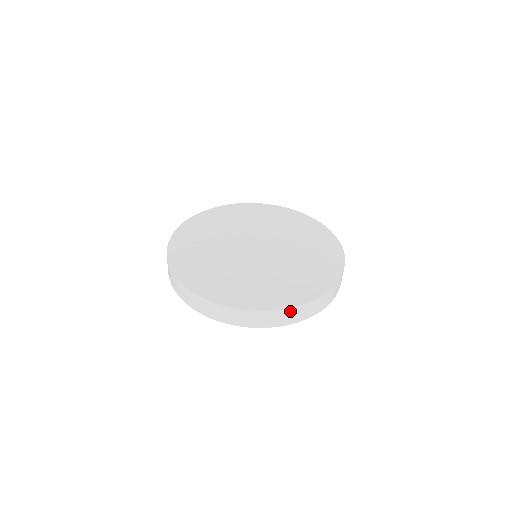
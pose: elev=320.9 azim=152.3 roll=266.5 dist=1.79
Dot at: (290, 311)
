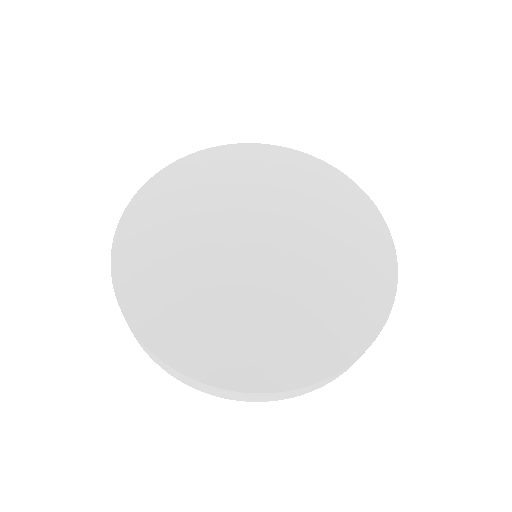
Dot at: (301, 389)
